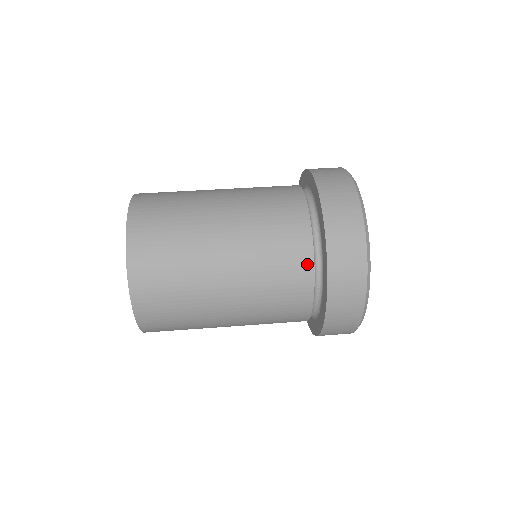
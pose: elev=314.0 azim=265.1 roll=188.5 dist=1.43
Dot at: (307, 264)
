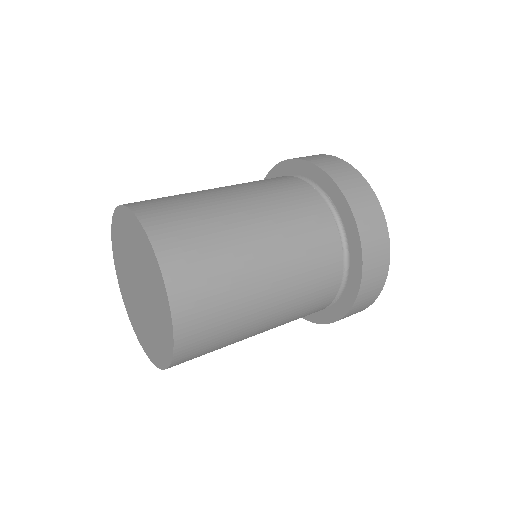
Dot at: (338, 267)
